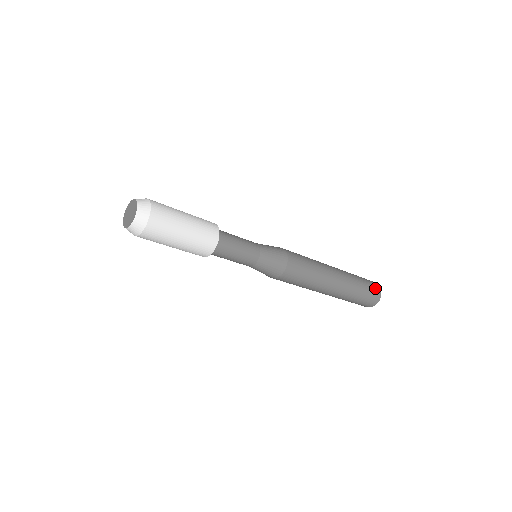
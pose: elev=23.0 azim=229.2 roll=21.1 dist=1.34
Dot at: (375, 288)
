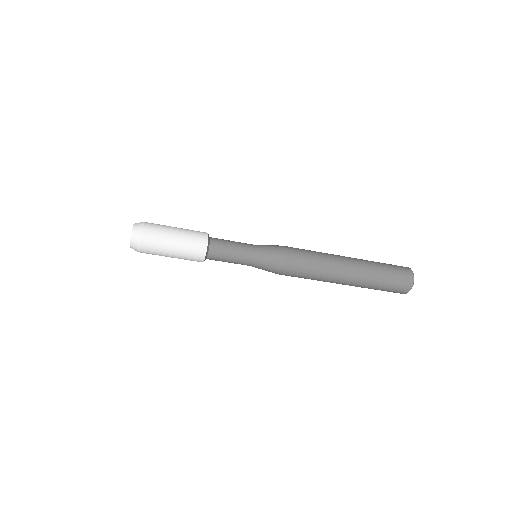
Dot at: (400, 266)
